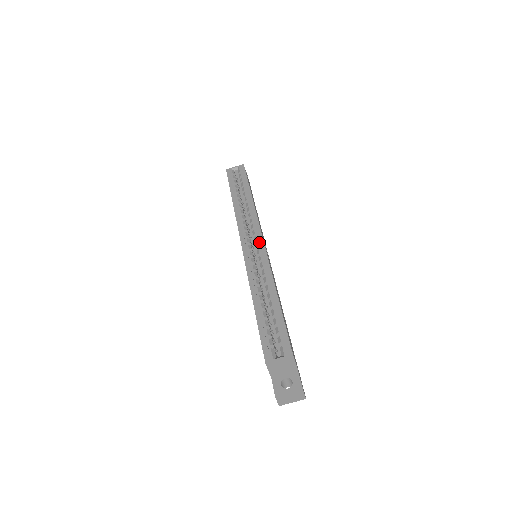
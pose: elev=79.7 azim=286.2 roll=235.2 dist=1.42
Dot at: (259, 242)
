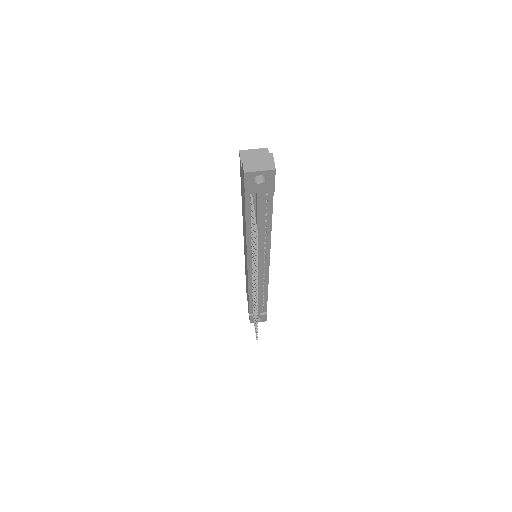
Dot at: occluded
